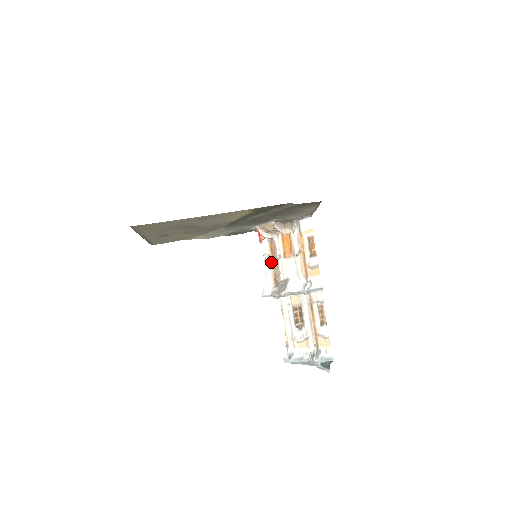
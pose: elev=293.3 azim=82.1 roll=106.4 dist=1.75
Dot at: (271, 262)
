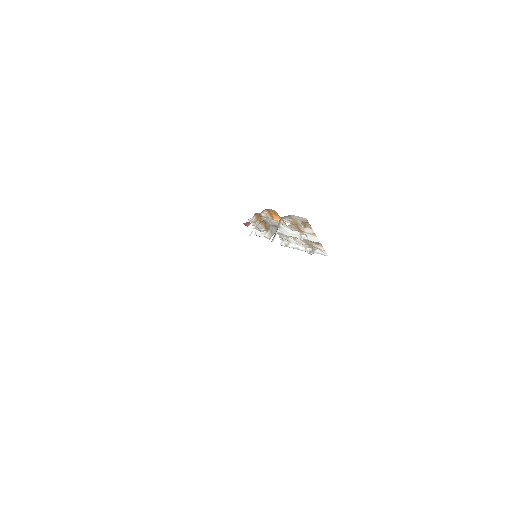
Dot at: (259, 223)
